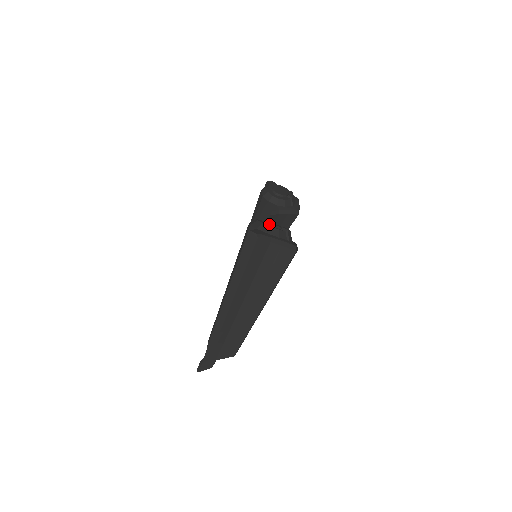
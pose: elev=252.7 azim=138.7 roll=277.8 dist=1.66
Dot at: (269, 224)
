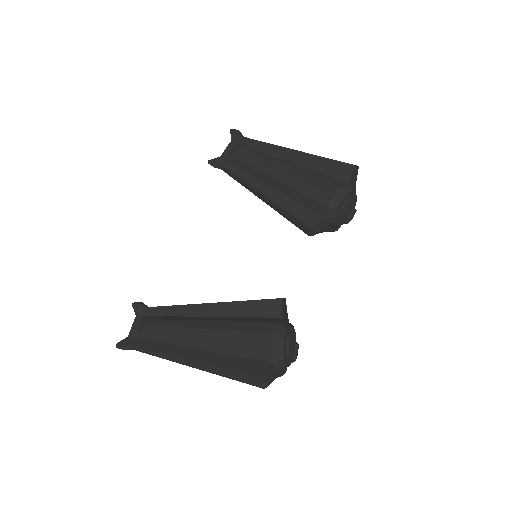
Dot at: (288, 355)
